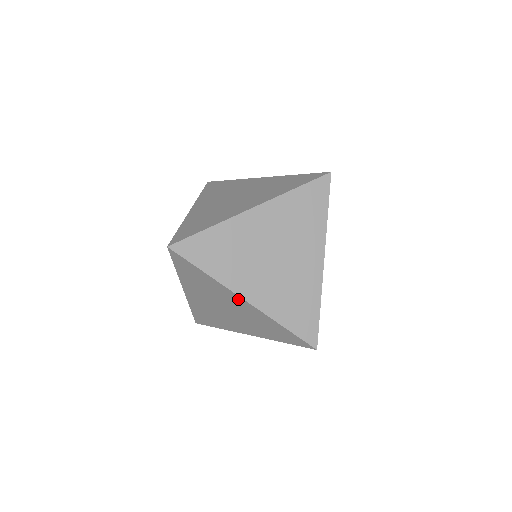
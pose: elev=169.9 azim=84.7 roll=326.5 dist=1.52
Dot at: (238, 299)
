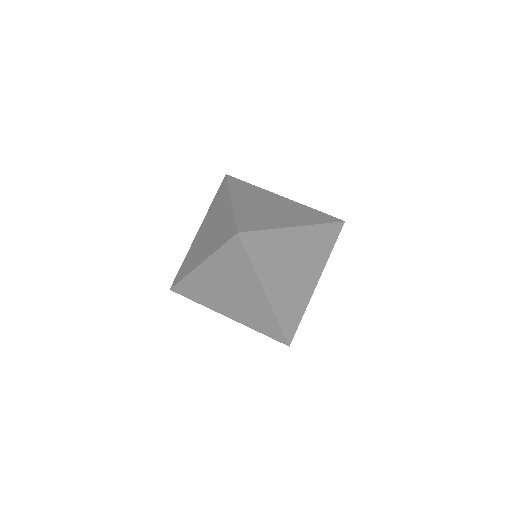
Dot at: occluded
